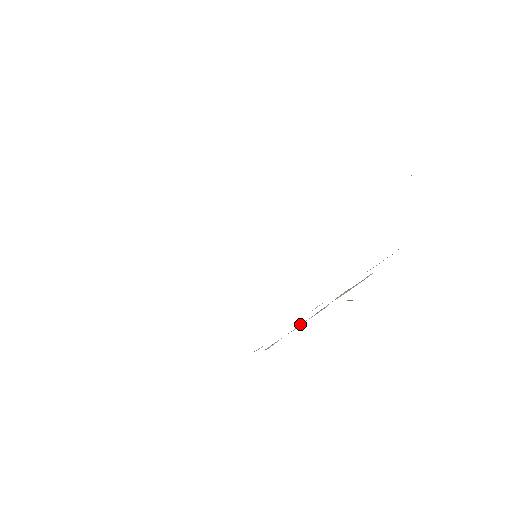
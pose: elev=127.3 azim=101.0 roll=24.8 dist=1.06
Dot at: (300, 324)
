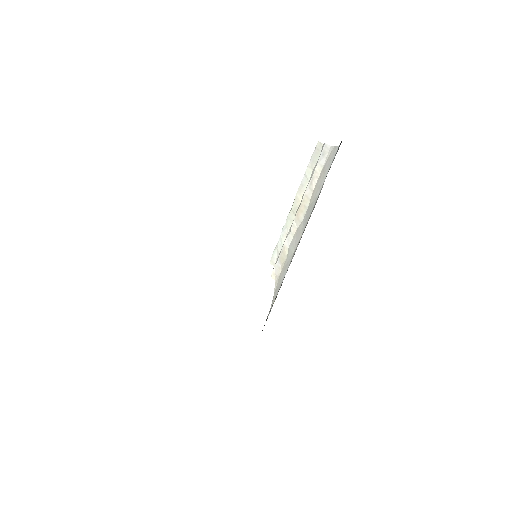
Dot at: (282, 237)
